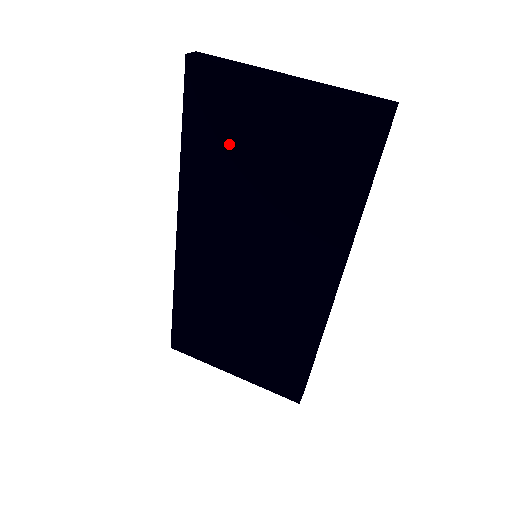
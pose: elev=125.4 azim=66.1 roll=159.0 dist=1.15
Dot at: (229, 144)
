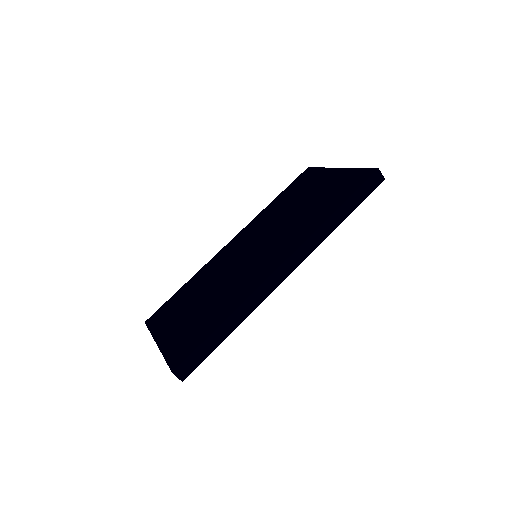
Dot at: (295, 196)
